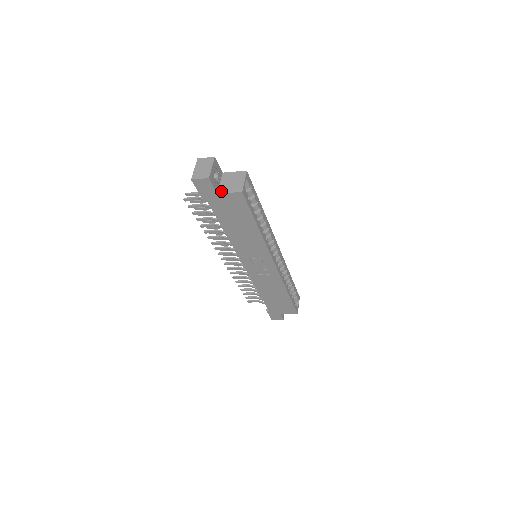
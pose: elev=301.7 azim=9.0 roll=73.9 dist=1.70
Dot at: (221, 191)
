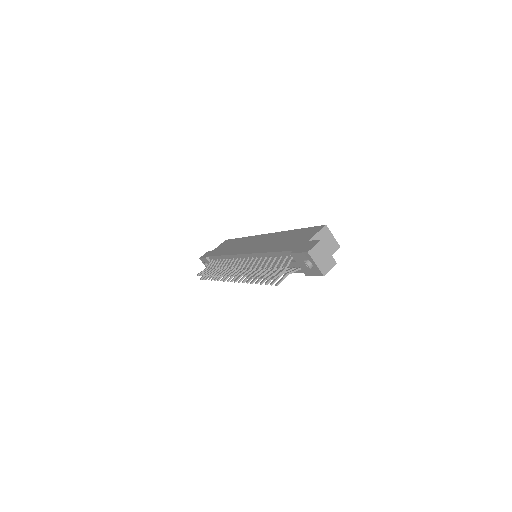
Dot at: occluded
